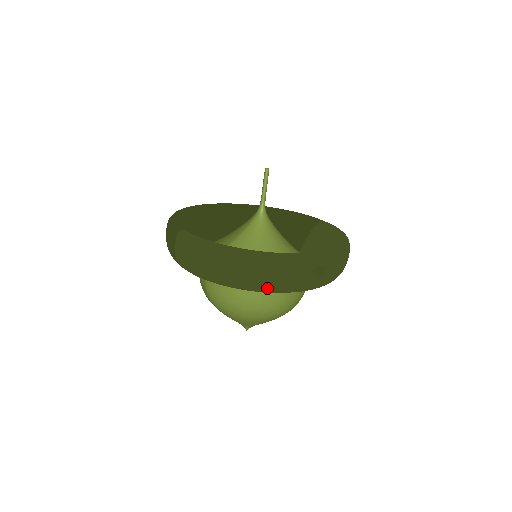
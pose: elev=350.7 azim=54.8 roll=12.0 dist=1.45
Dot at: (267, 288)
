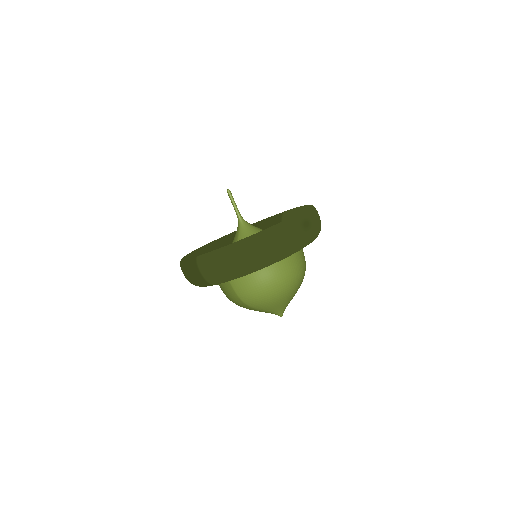
Dot at: (281, 254)
